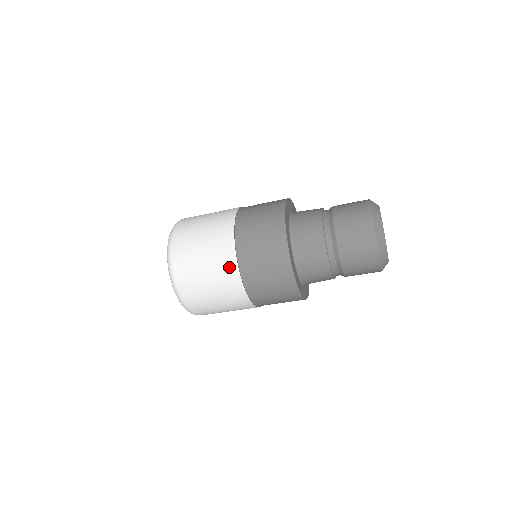
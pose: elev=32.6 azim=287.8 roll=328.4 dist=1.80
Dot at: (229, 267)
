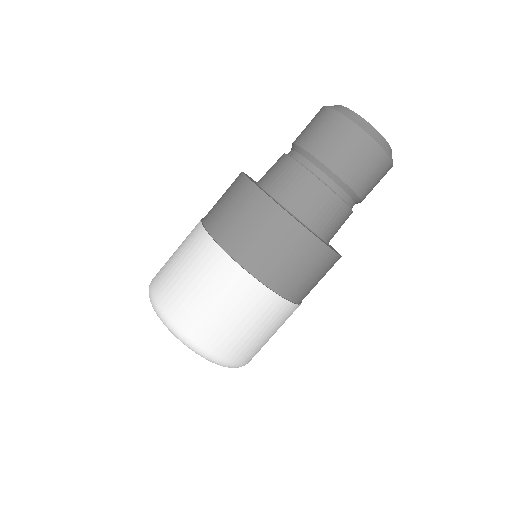
Dot at: (231, 274)
